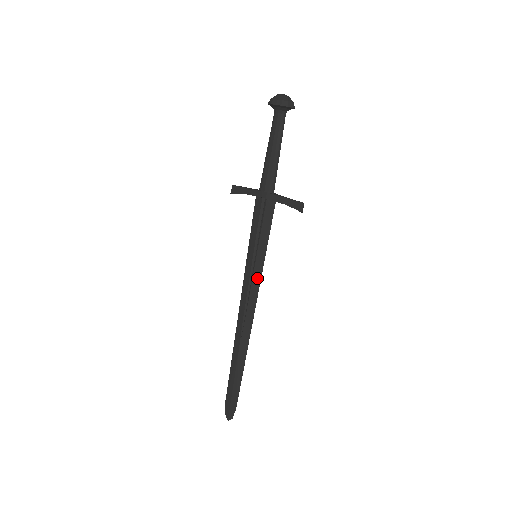
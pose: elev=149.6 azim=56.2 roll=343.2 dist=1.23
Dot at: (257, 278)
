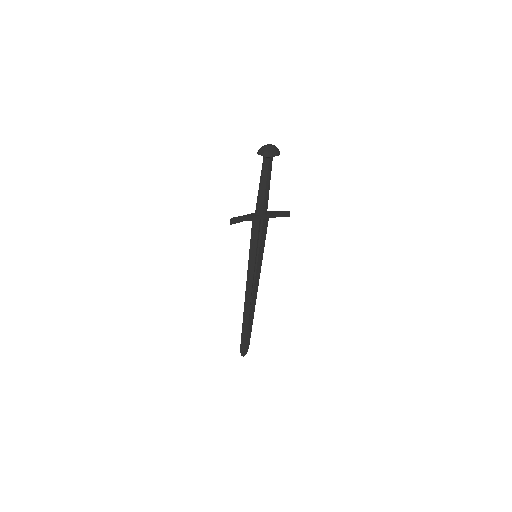
Dot at: (259, 269)
